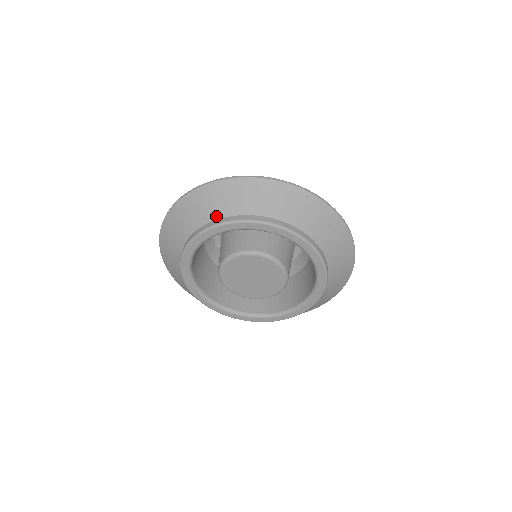
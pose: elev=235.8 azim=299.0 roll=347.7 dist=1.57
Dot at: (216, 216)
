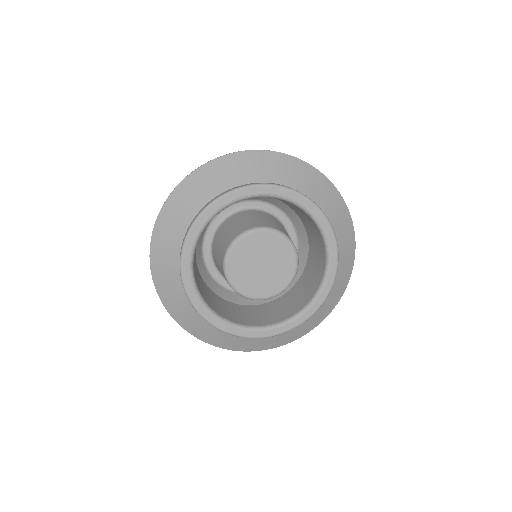
Dot at: (266, 179)
